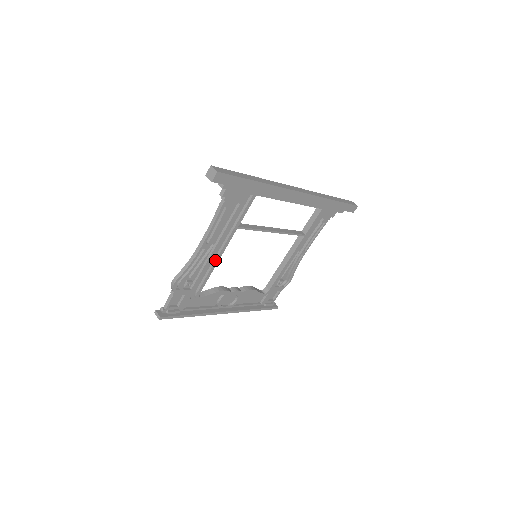
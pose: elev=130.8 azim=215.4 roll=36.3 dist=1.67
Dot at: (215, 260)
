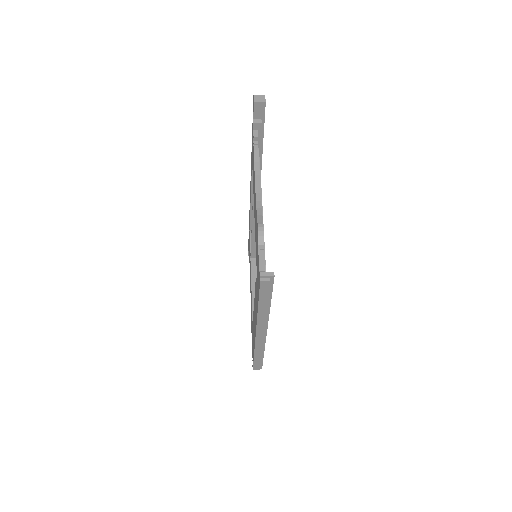
Dot at: occluded
